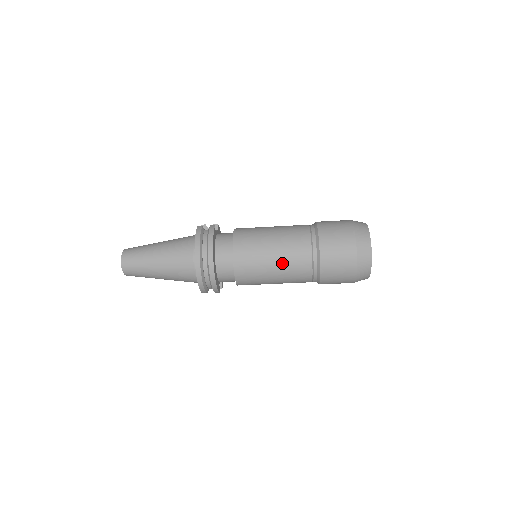
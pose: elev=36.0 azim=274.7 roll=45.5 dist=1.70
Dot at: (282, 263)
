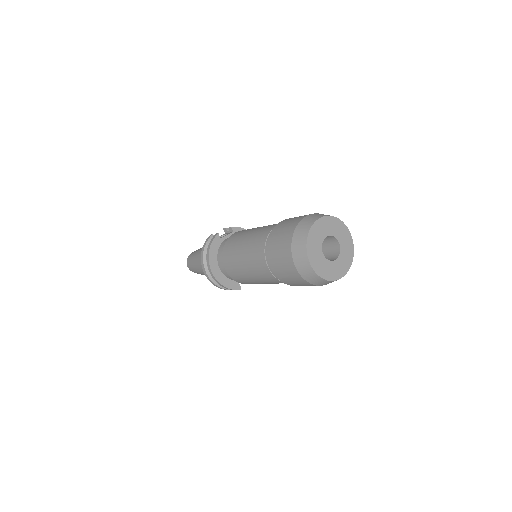
Dot at: (251, 270)
